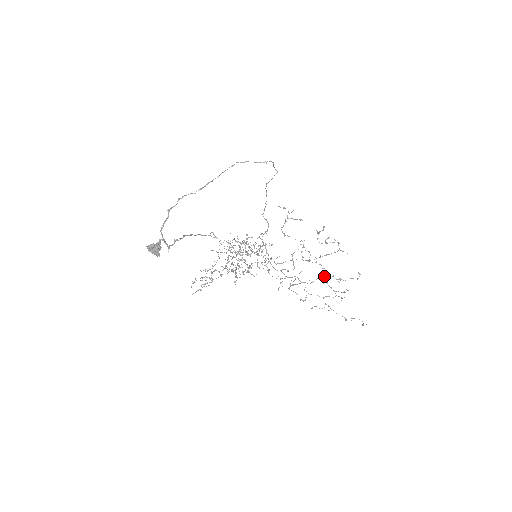
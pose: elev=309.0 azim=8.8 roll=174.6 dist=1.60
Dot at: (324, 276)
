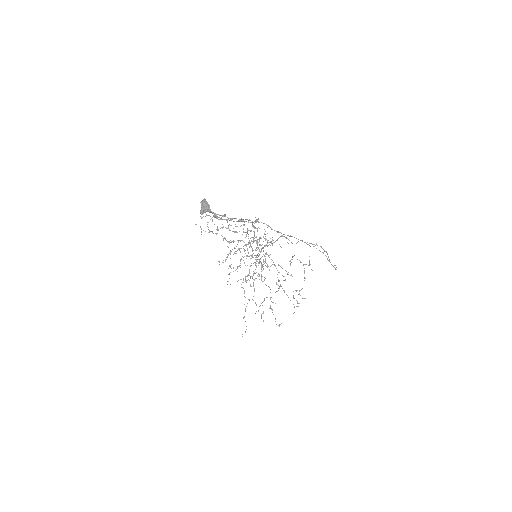
Dot at: occluded
